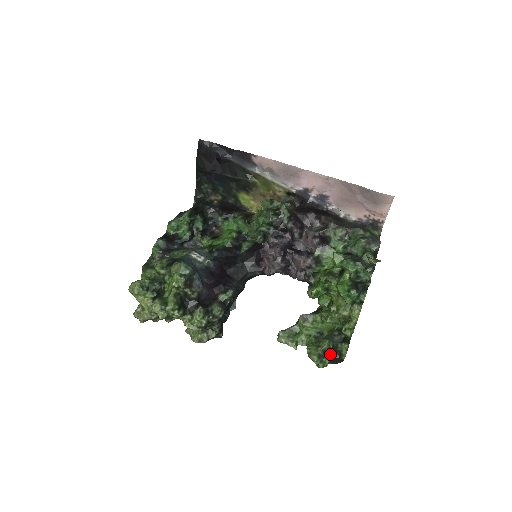
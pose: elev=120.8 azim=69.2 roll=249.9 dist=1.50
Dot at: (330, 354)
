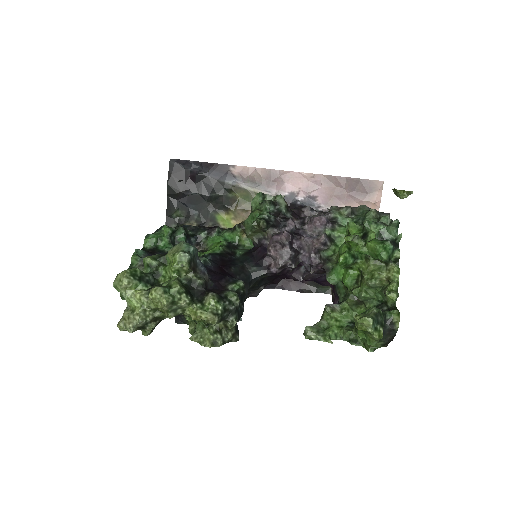
Dot at: (382, 321)
